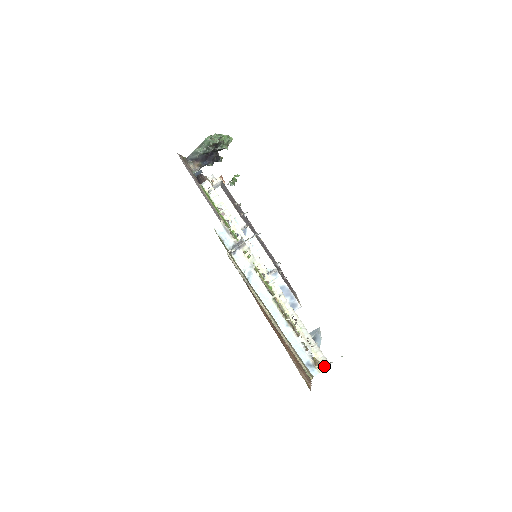
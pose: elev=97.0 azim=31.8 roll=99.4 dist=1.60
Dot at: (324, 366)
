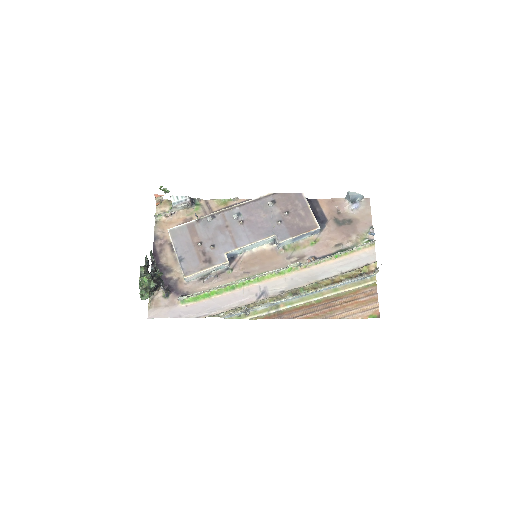
Dot at: (376, 271)
